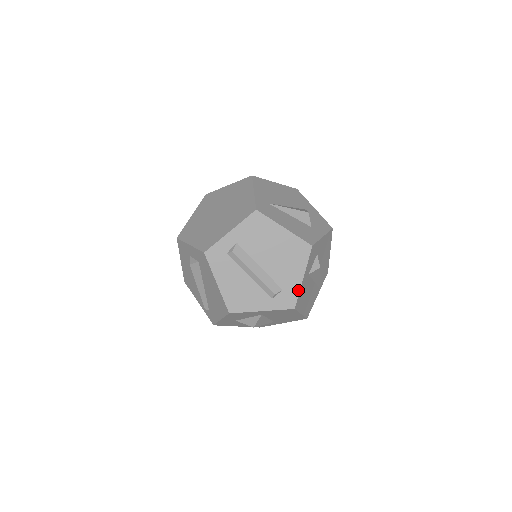
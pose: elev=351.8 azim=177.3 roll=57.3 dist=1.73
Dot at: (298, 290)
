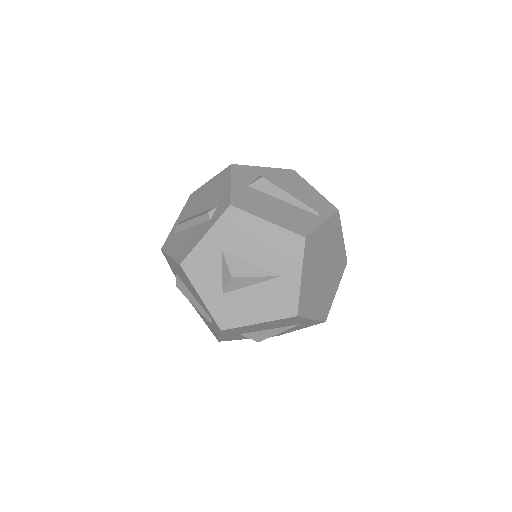
Dot at: (229, 193)
